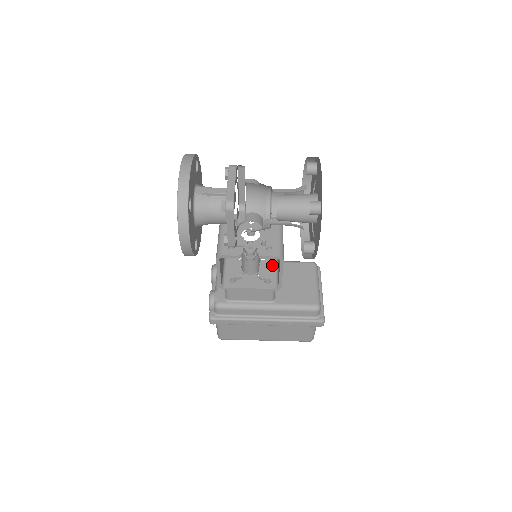
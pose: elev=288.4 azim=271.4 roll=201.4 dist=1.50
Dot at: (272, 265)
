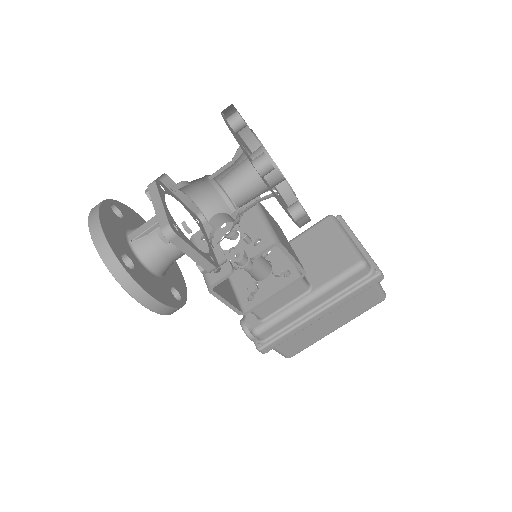
Dot at: (282, 252)
